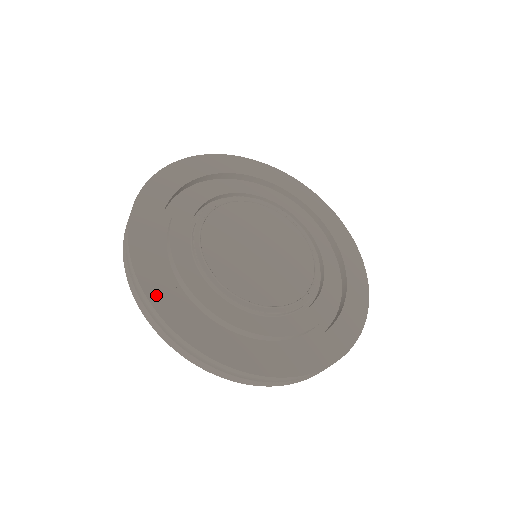
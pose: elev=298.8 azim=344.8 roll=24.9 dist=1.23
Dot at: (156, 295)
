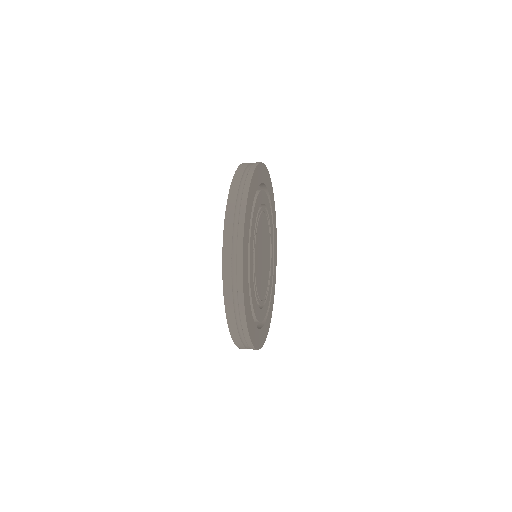
Dot at: (244, 255)
